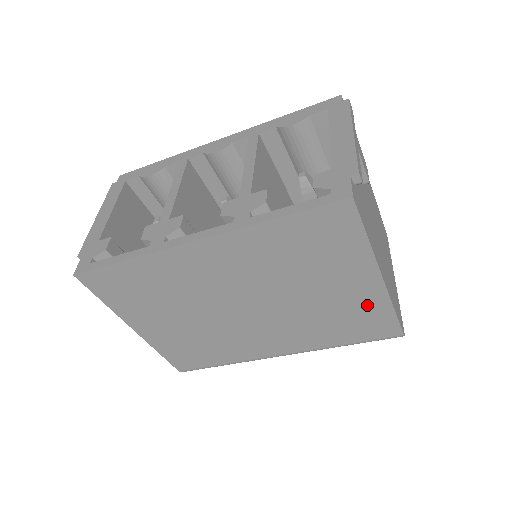
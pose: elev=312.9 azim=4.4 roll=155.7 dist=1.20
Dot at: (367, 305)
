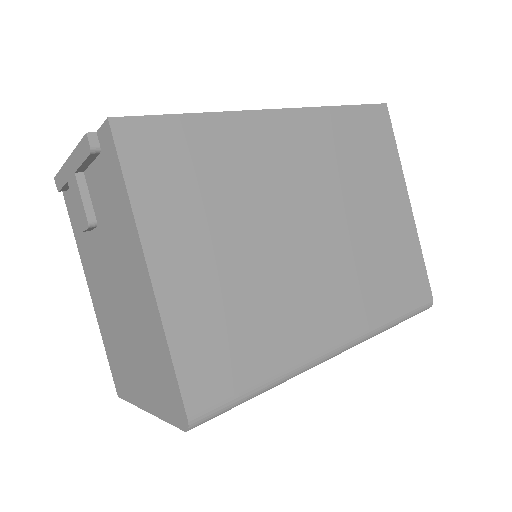
Dot at: (404, 243)
